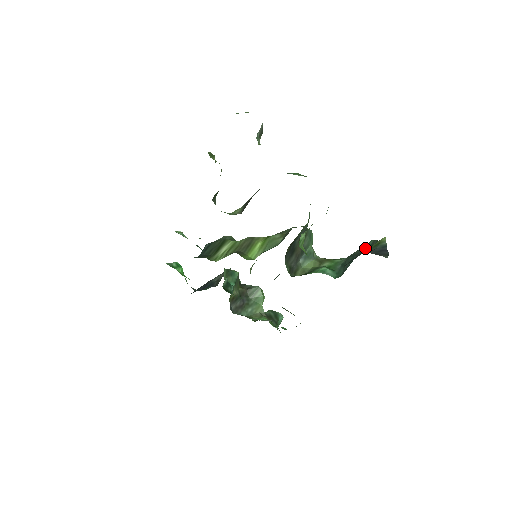
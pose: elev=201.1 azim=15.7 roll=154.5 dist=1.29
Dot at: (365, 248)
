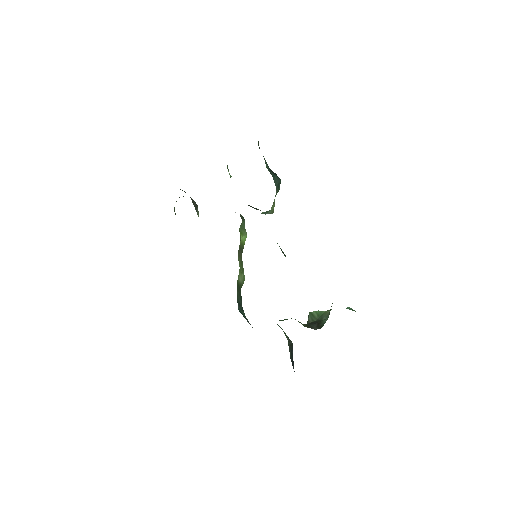
Dot at: (268, 167)
